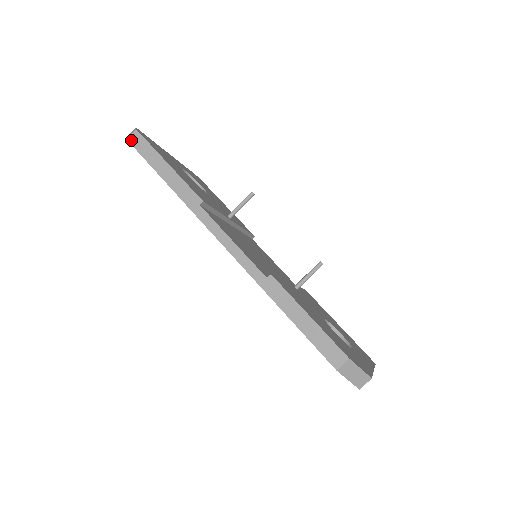
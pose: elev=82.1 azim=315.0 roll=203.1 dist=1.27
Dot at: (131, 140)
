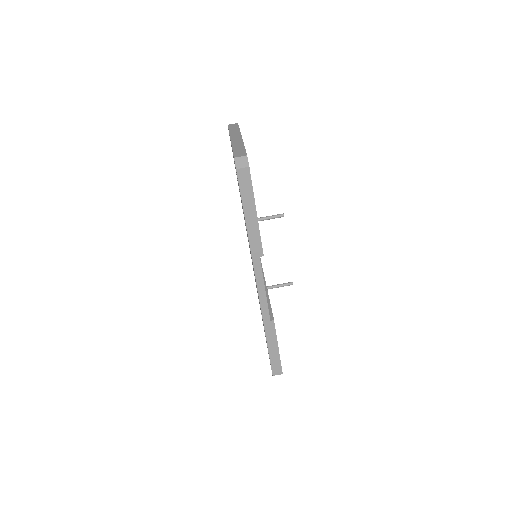
Dot at: (240, 173)
